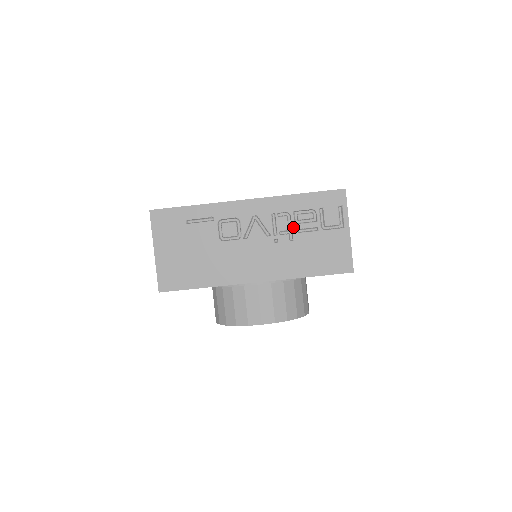
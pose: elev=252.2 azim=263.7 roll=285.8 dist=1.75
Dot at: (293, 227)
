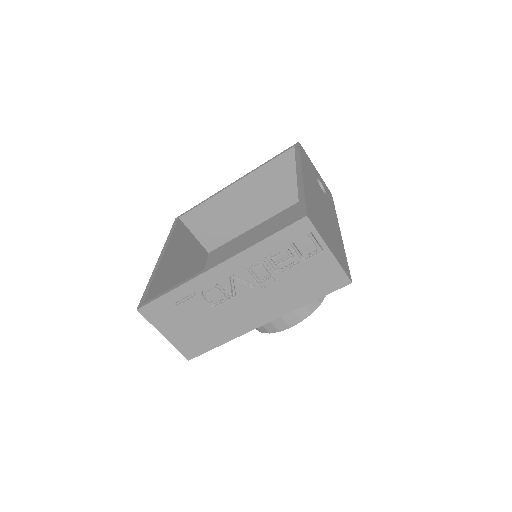
Dot at: (273, 270)
